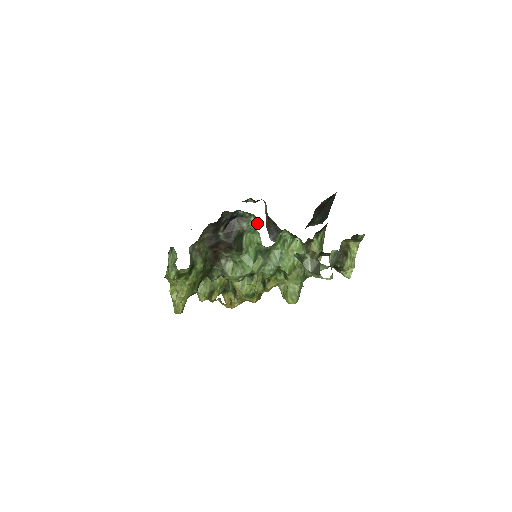
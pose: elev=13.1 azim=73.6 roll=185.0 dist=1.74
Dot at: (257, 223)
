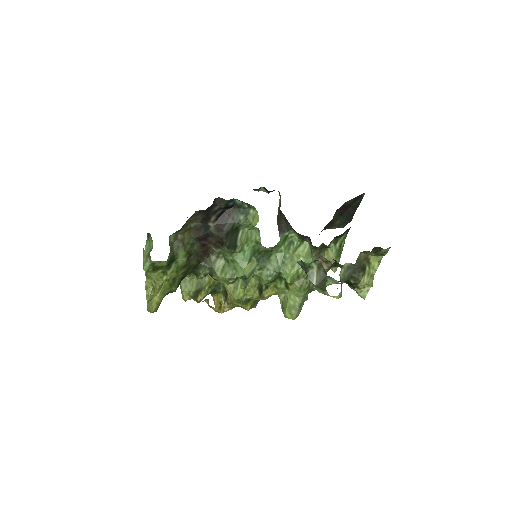
Dot at: (256, 217)
